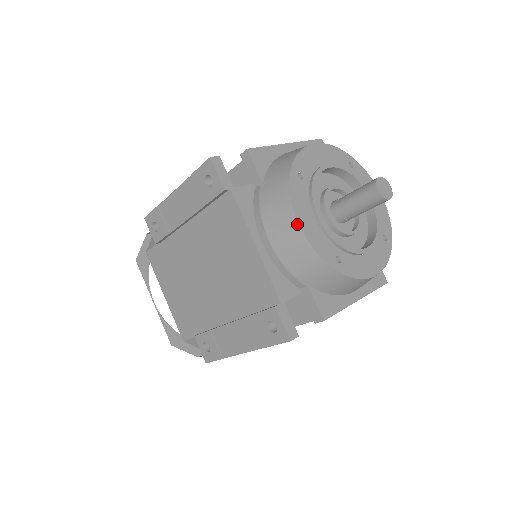
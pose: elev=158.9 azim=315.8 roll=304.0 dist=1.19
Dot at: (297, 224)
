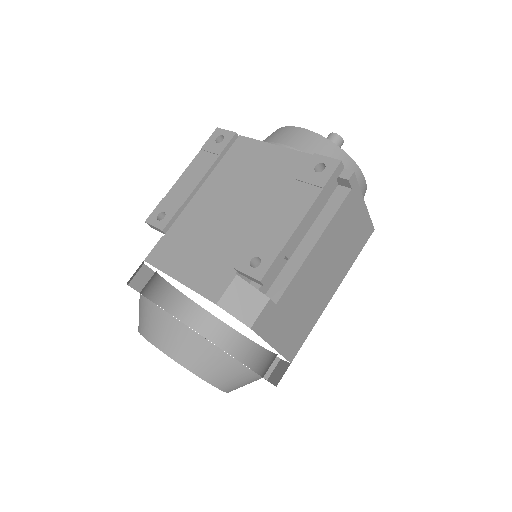
Dot at: (299, 128)
